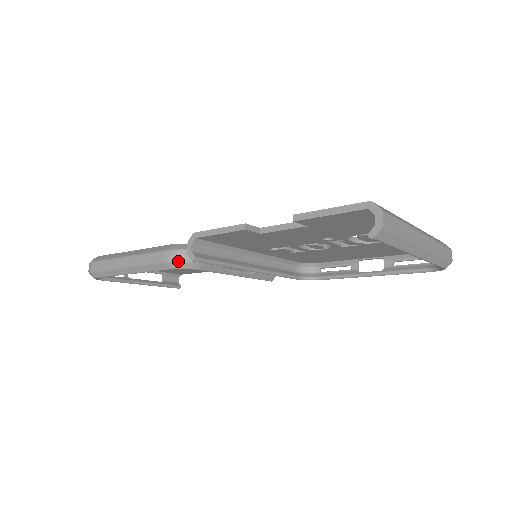
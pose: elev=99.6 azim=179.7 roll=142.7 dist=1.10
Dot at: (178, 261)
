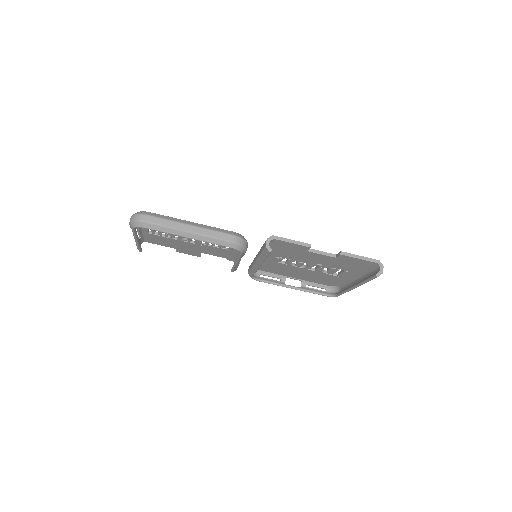
Dot at: (240, 245)
